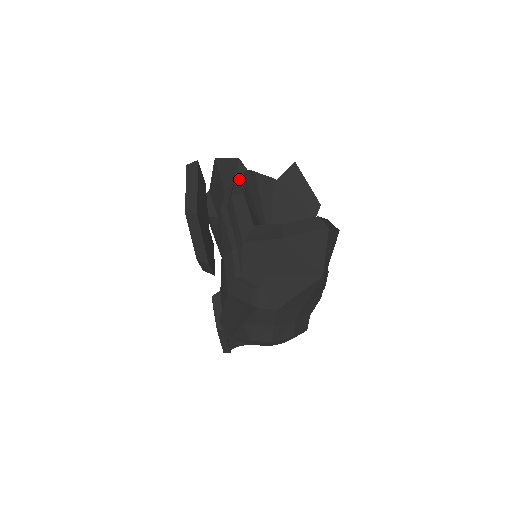
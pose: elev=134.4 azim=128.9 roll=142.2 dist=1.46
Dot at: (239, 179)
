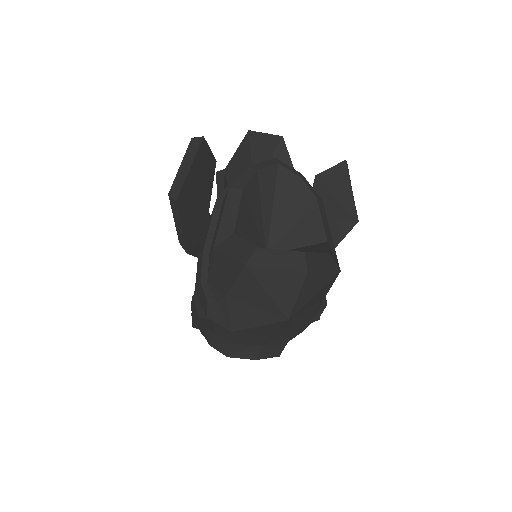
Dot at: (251, 169)
